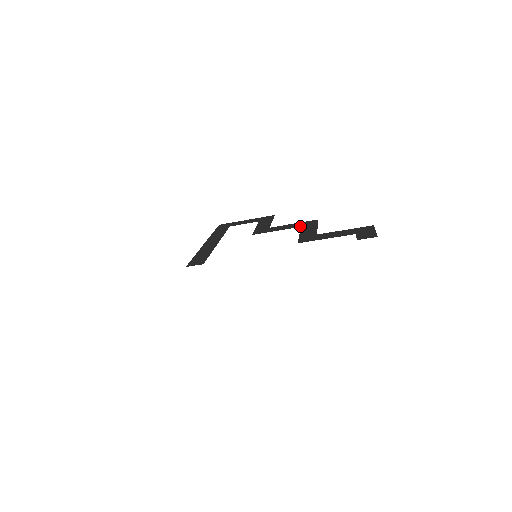
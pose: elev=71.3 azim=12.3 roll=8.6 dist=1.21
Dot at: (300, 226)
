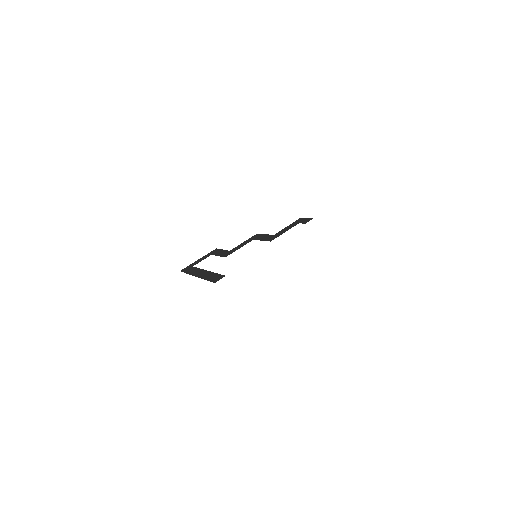
Dot at: occluded
